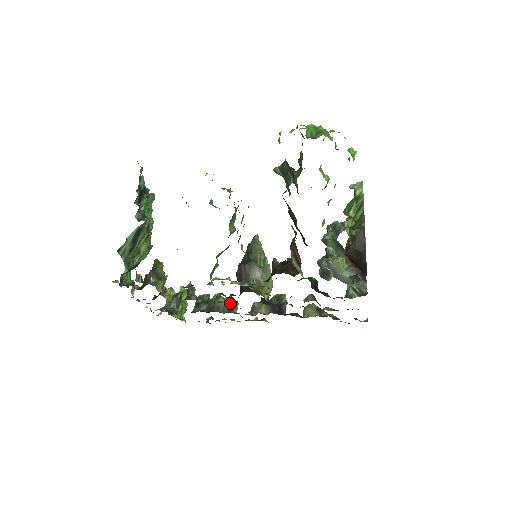
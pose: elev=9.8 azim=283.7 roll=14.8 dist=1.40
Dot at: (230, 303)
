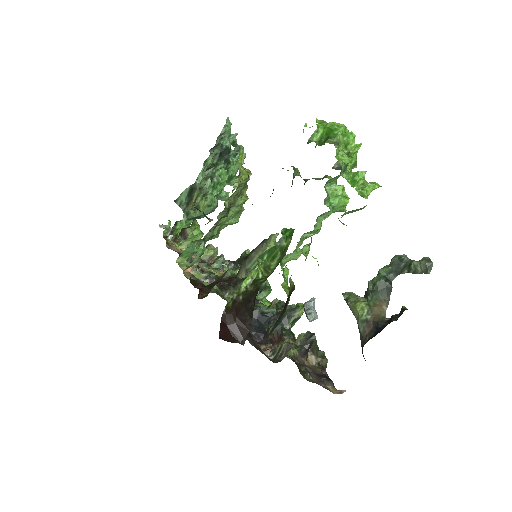
Dot at: occluded
